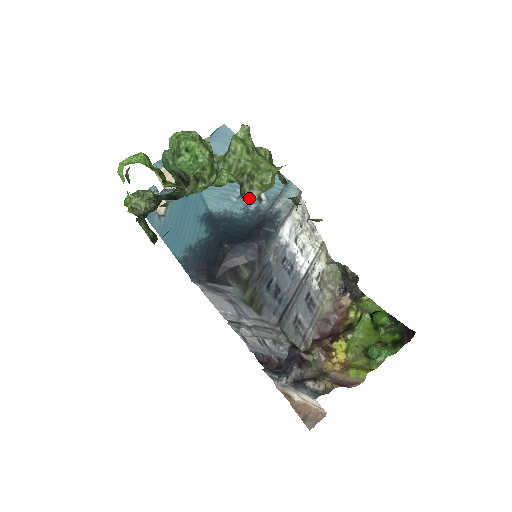
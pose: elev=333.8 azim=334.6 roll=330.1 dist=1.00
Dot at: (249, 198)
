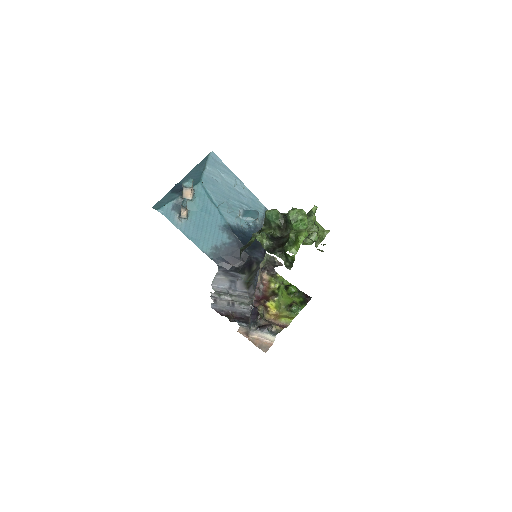
Dot at: (316, 245)
